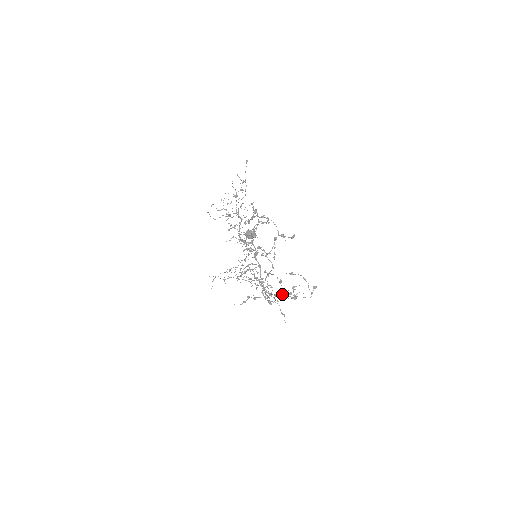
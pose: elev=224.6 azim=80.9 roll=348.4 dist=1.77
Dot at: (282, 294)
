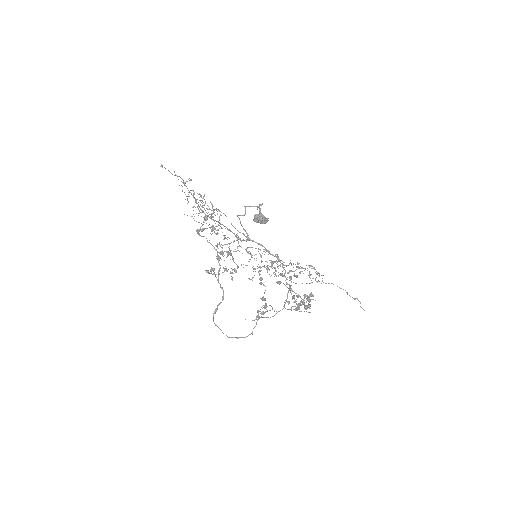
Dot at: (301, 298)
